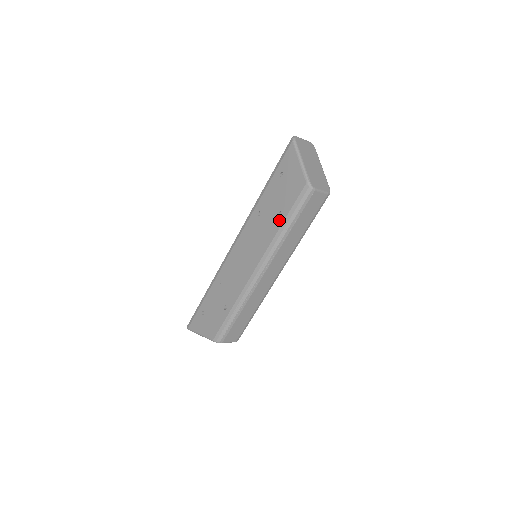
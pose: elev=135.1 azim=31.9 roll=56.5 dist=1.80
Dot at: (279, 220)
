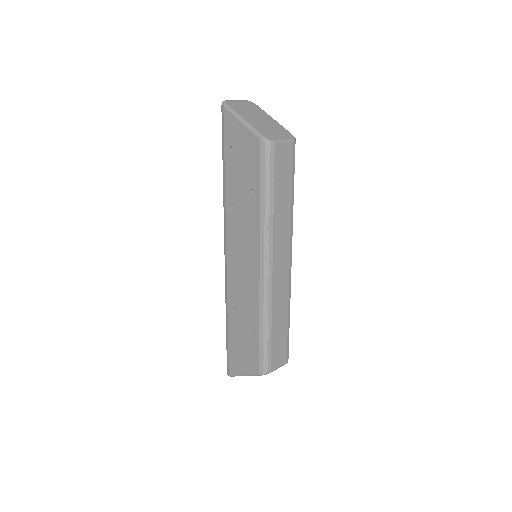
Dot at: (255, 199)
